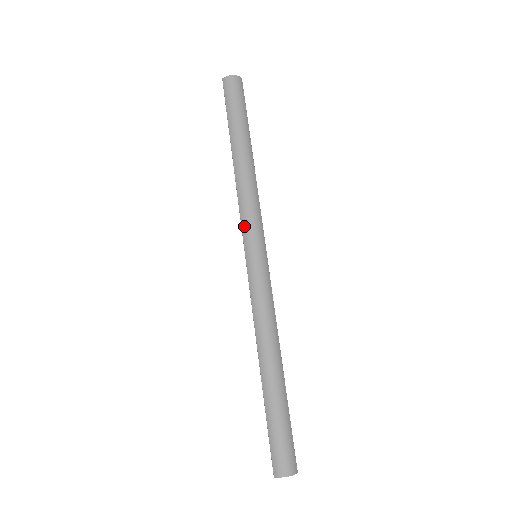
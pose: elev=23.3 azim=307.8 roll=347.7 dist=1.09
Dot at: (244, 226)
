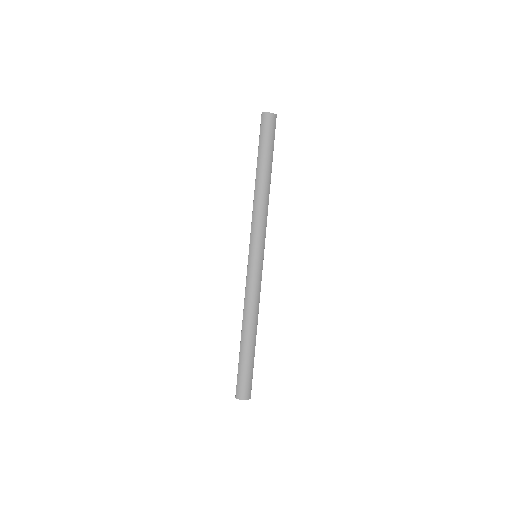
Dot at: (252, 234)
